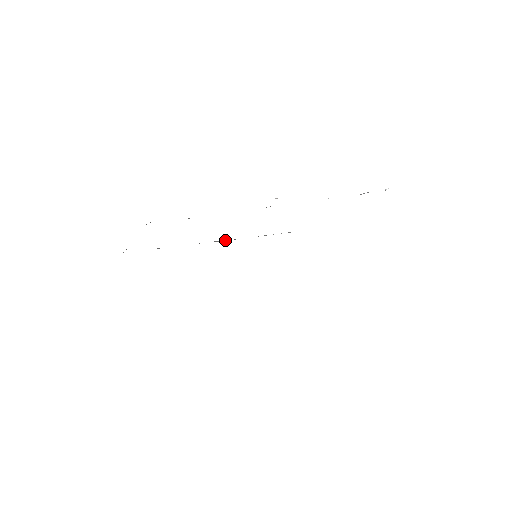
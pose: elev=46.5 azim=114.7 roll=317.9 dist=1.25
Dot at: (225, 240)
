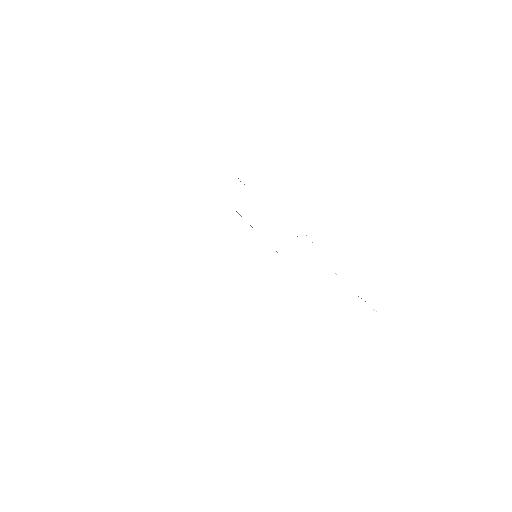
Dot at: occluded
